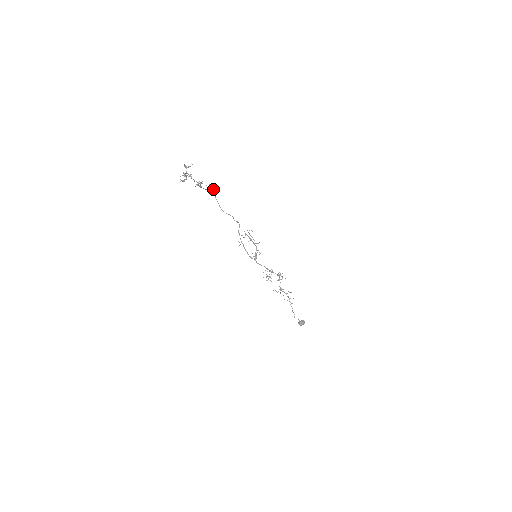
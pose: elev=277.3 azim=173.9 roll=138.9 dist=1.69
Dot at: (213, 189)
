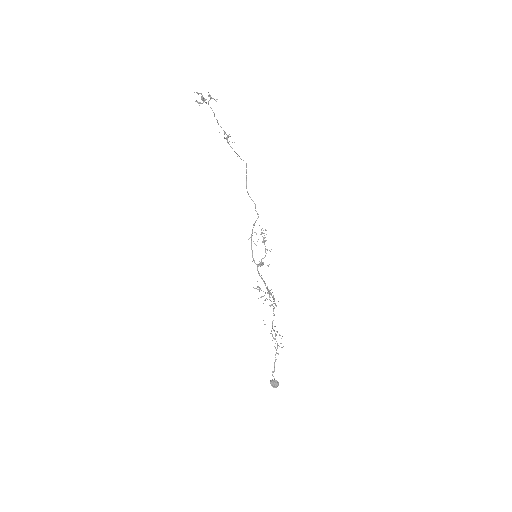
Dot at: occluded
